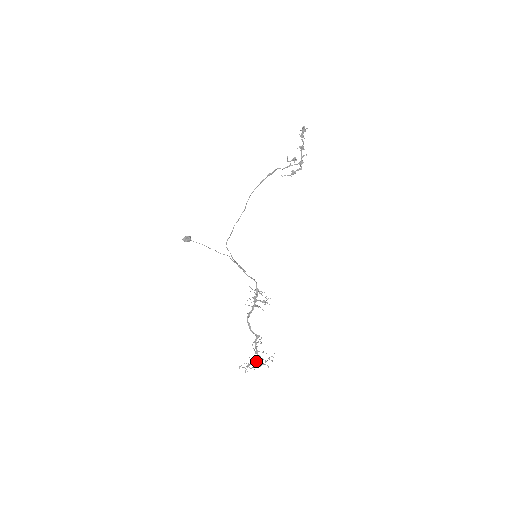
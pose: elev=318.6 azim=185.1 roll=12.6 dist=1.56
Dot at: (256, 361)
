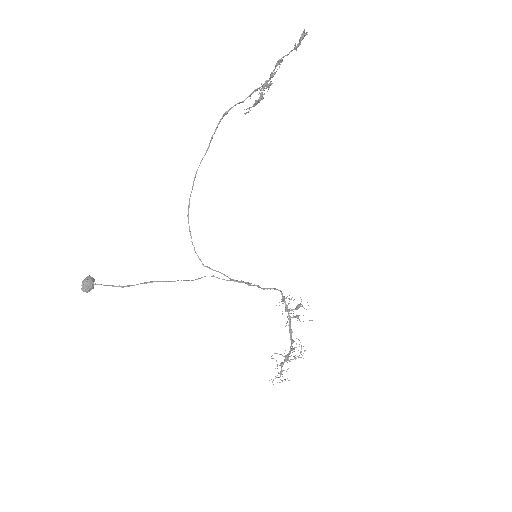
Dot at: occluded
